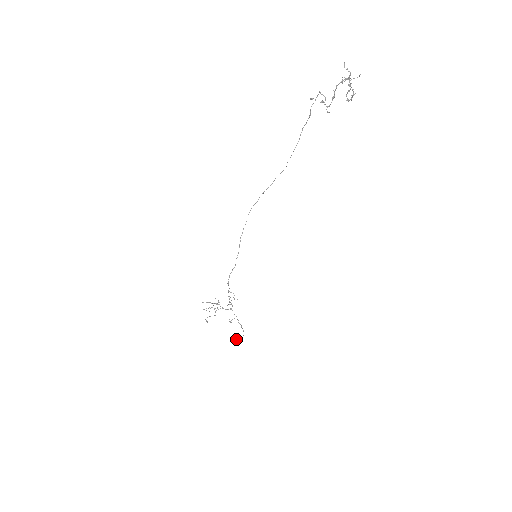
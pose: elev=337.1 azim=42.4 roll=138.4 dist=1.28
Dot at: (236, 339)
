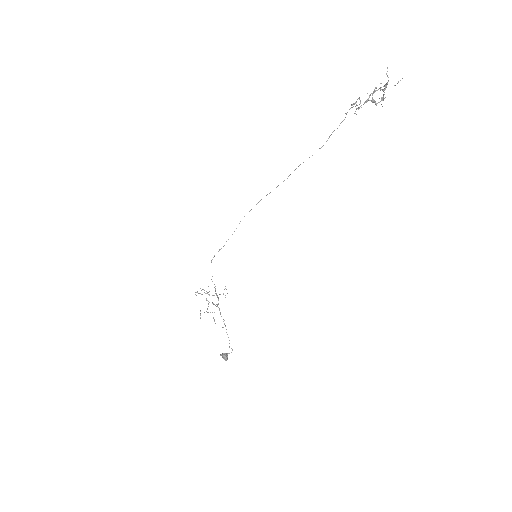
Dot at: (222, 354)
